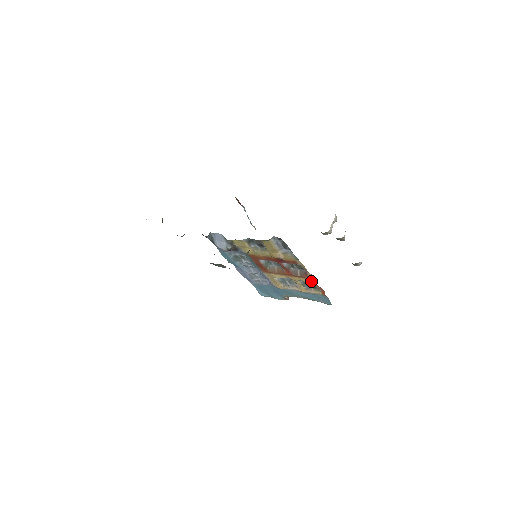
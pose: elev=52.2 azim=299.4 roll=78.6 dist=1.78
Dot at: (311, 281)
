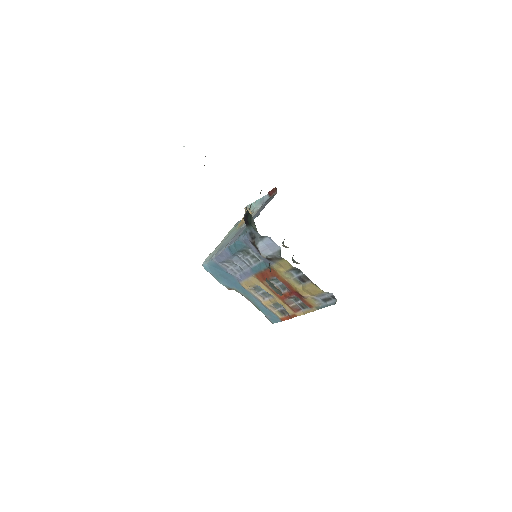
Dot at: (293, 314)
